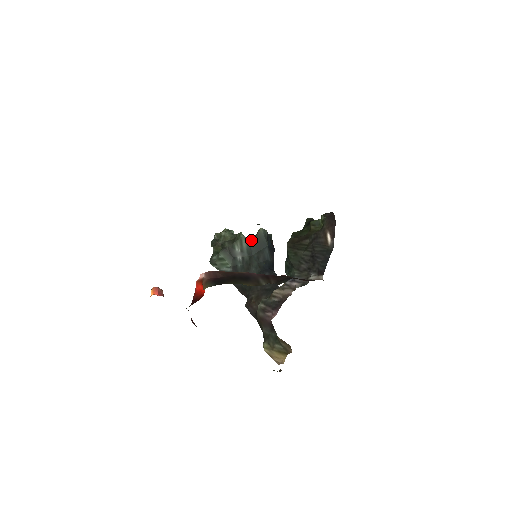
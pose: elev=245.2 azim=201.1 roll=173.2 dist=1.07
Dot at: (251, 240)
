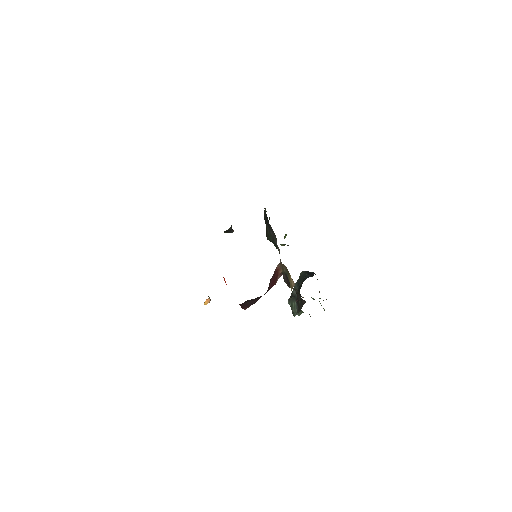
Dot at: (298, 281)
